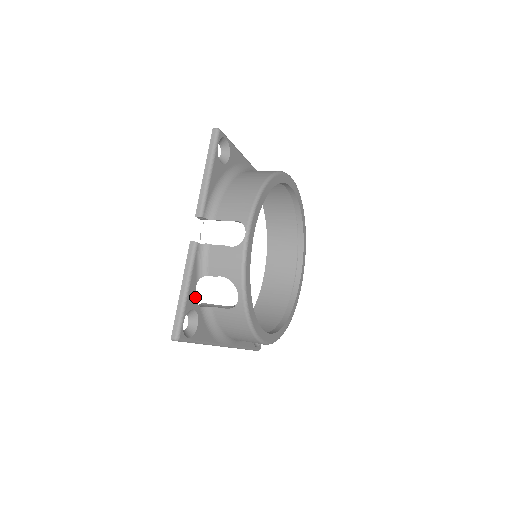
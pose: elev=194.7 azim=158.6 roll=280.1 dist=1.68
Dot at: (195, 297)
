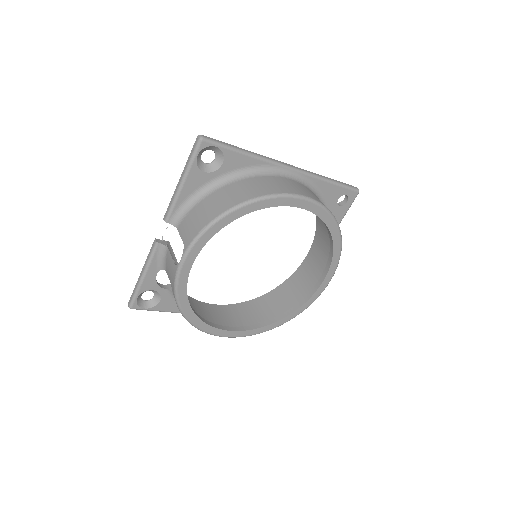
Dot at: (156, 282)
